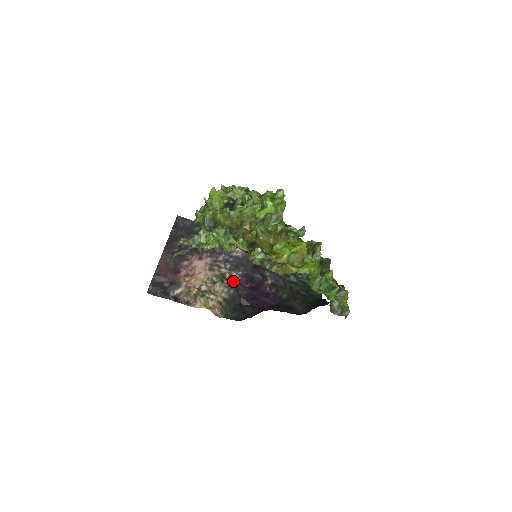
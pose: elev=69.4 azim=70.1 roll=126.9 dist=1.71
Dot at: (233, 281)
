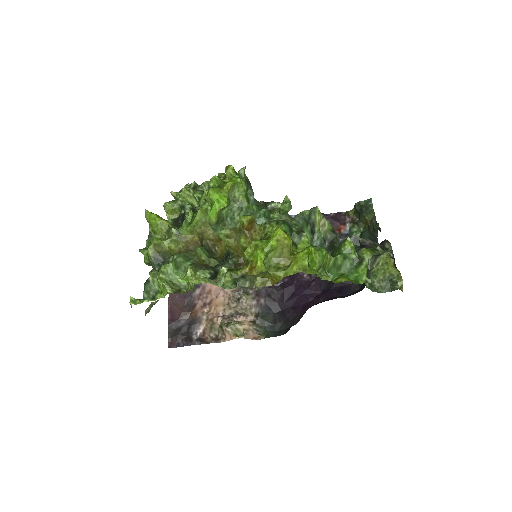
Dot at: occluded
